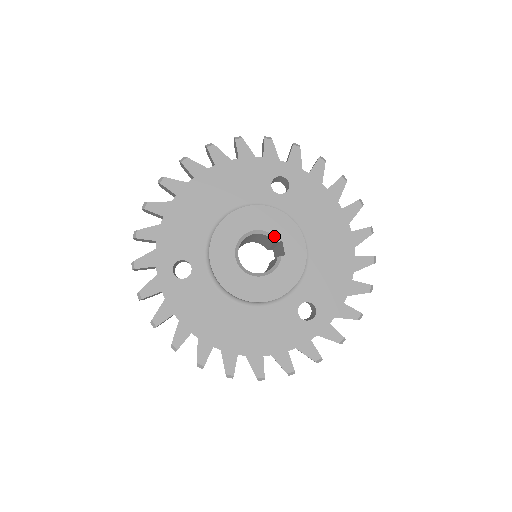
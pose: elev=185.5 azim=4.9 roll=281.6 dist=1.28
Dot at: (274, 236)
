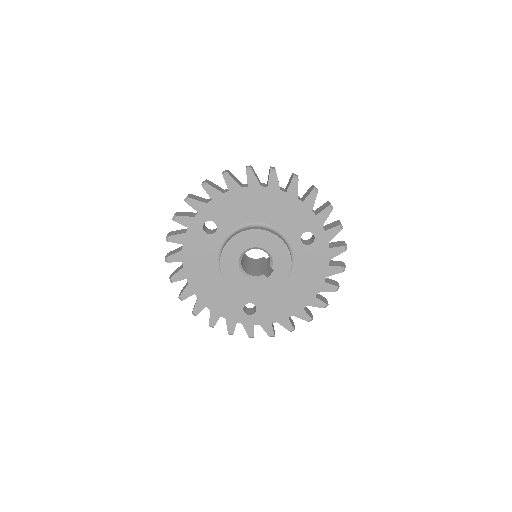
Dot at: (273, 264)
